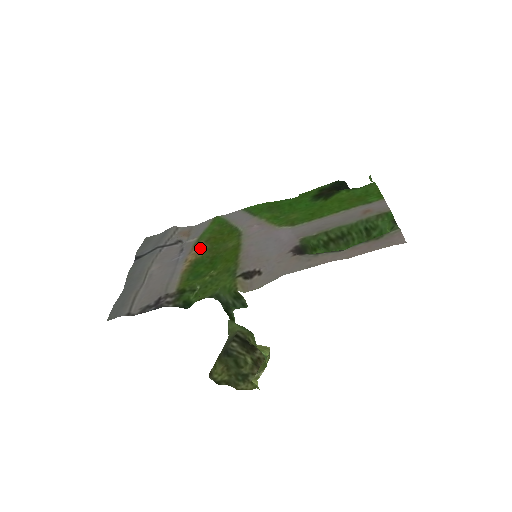
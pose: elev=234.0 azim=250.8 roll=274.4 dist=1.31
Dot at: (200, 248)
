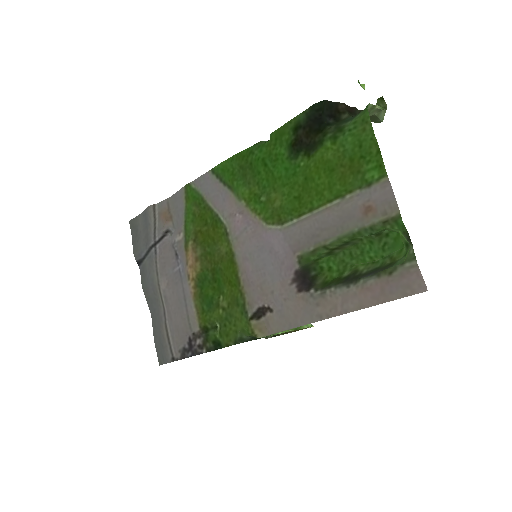
Dot at: (194, 257)
